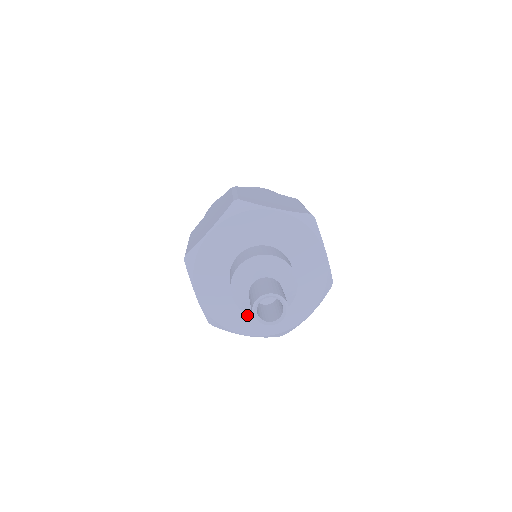
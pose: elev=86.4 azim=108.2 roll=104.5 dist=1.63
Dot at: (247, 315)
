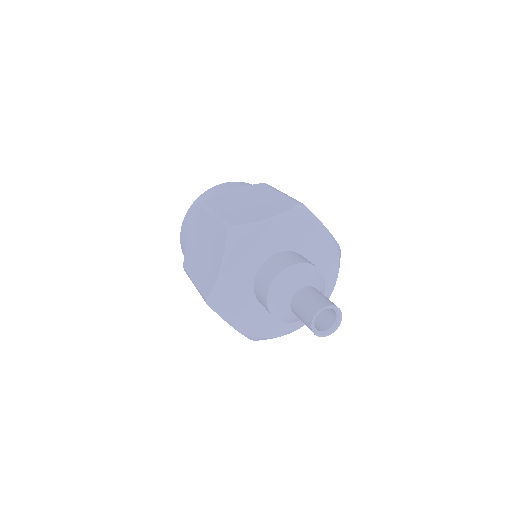
Dot at: occluded
